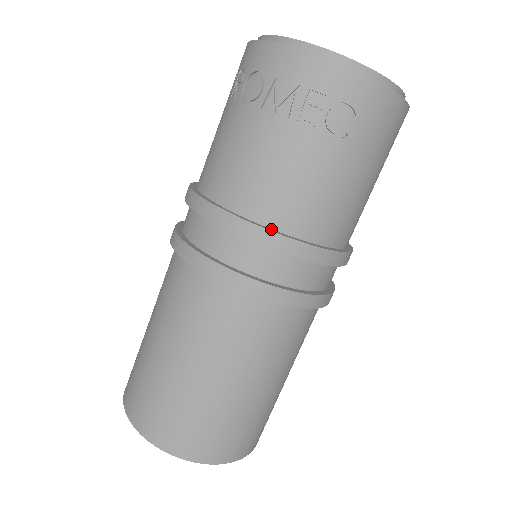
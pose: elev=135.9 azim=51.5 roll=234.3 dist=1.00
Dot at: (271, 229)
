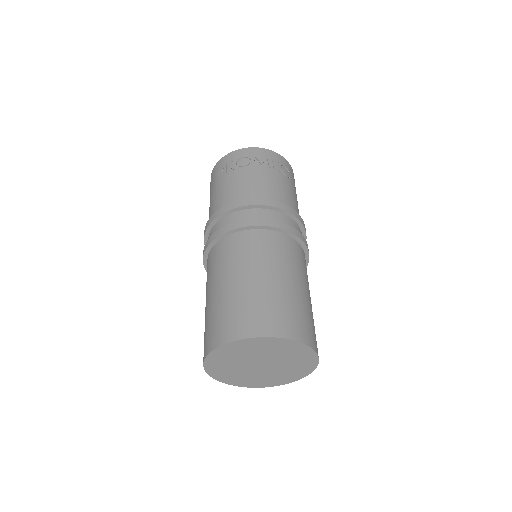
Dot at: occluded
